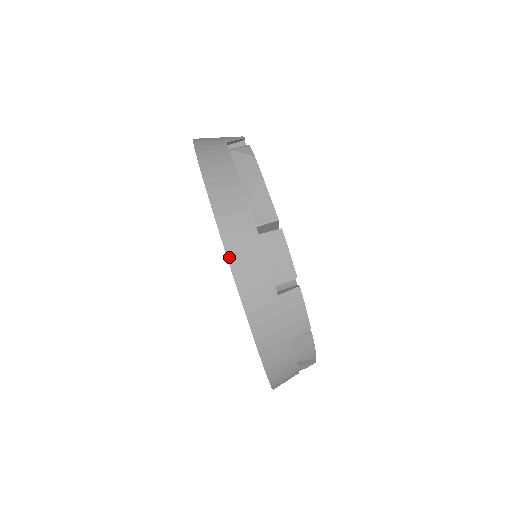
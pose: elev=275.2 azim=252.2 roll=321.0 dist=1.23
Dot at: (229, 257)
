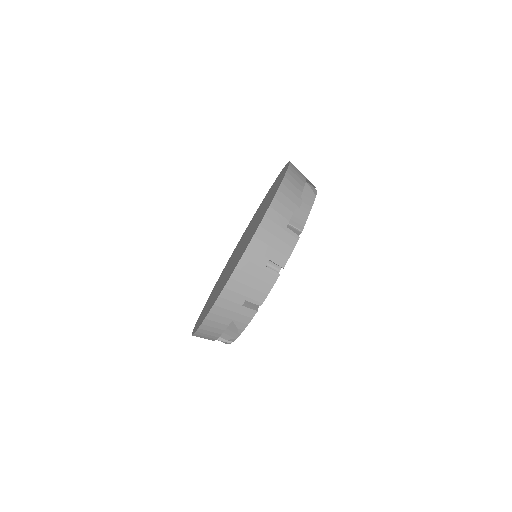
Dot at: (263, 221)
